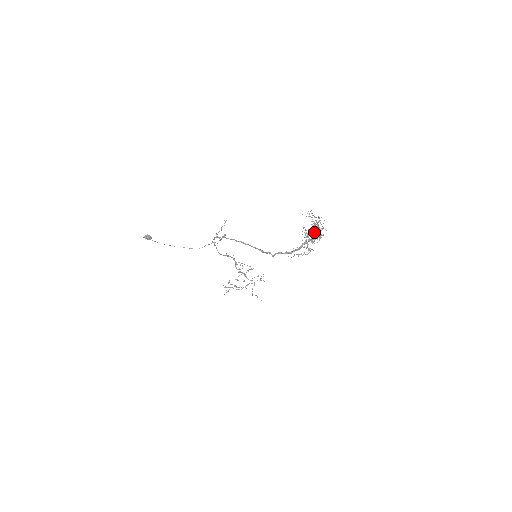
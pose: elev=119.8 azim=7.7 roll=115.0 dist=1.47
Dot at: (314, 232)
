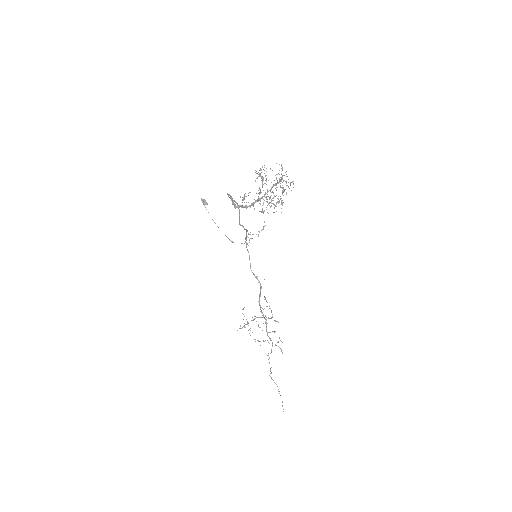
Dot at: (260, 168)
